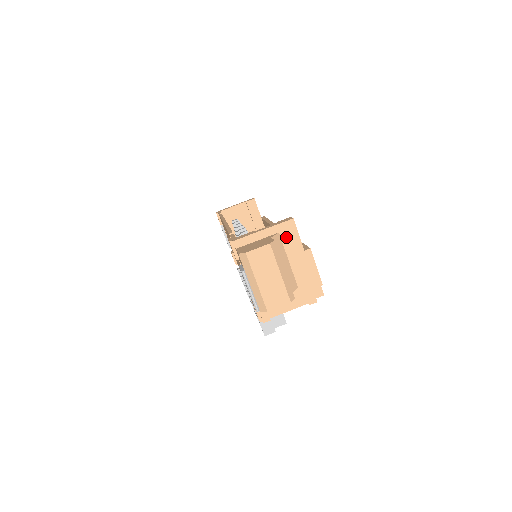
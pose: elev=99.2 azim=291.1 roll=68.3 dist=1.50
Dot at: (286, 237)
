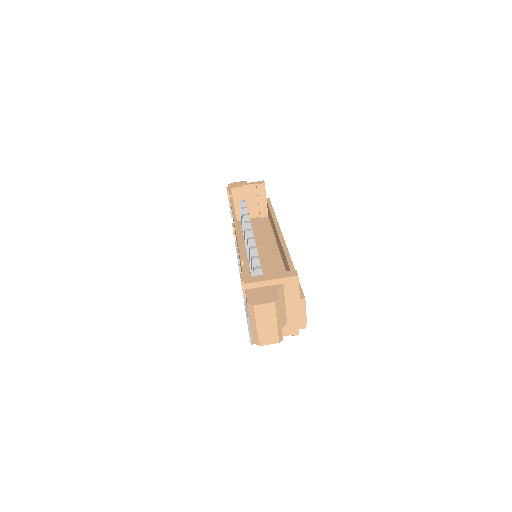
Dot at: (288, 288)
